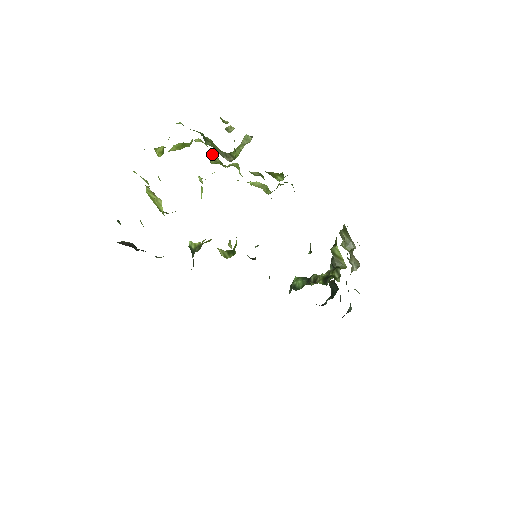
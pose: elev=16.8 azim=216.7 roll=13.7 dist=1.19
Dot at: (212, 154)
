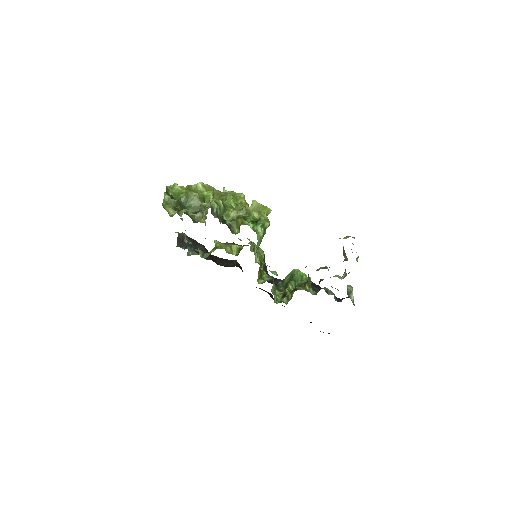
Dot at: (206, 196)
